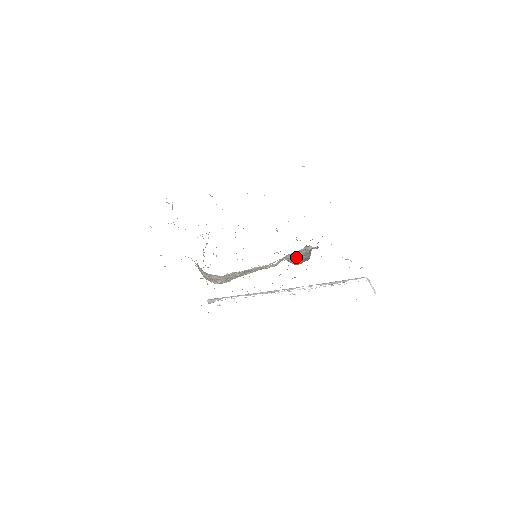
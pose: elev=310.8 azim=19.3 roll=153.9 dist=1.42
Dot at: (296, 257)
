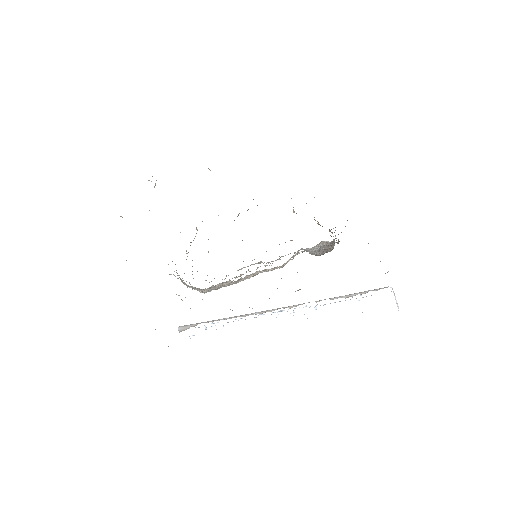
Dot at: (313, 250)
